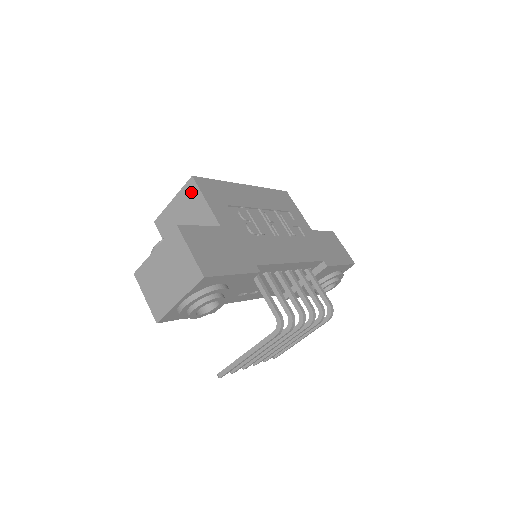
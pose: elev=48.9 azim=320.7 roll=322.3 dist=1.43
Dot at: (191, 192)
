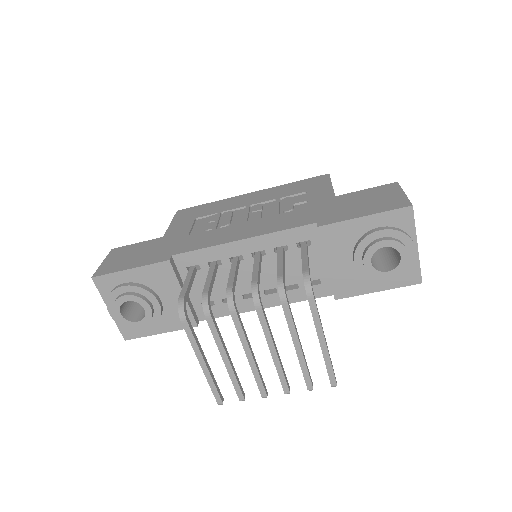
Dot at: occluded
